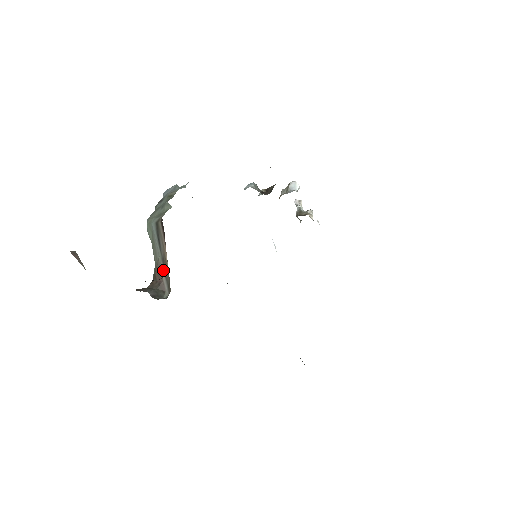
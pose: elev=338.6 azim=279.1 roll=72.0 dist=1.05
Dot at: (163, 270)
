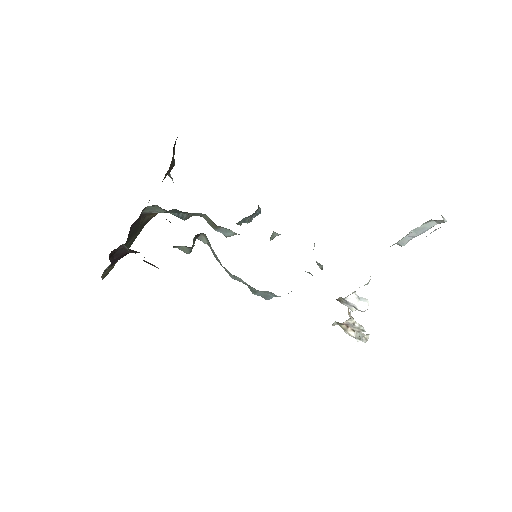
Dot at: occluded
